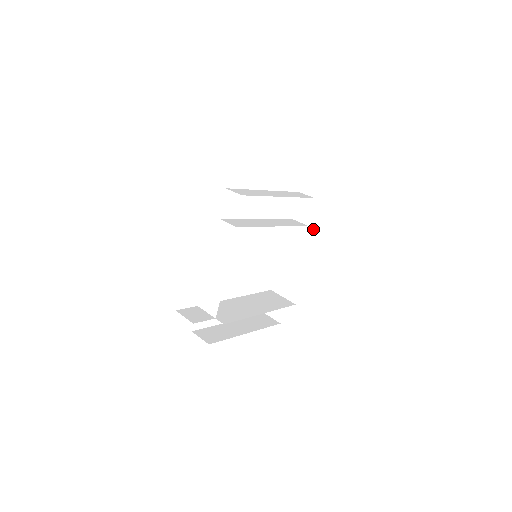
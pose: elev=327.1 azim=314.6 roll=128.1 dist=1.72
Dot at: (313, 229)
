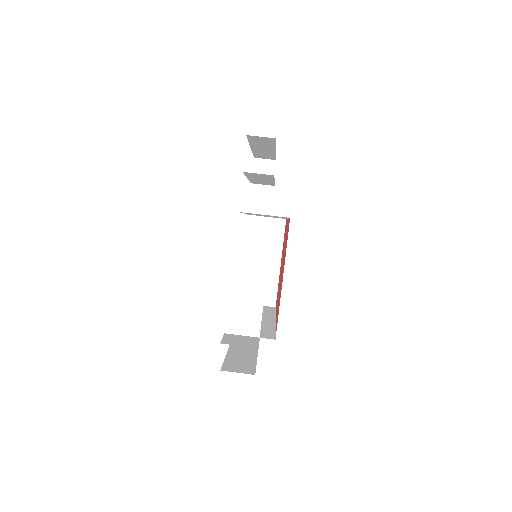
Dot at: (279, 219)
